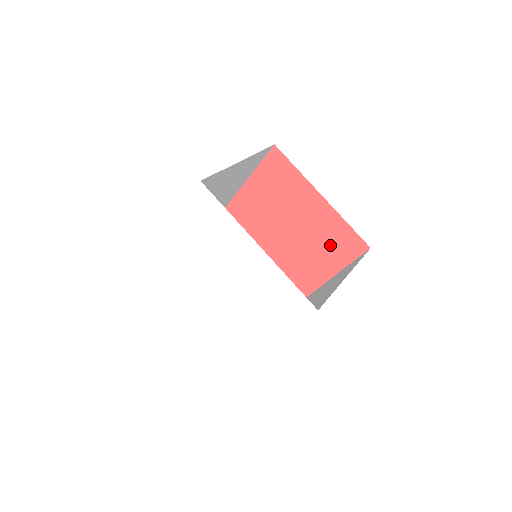
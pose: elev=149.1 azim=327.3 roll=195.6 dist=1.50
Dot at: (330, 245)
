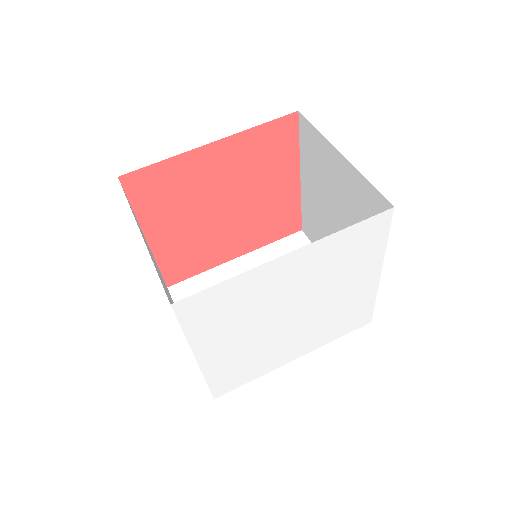
Dot at: (268, 159)
